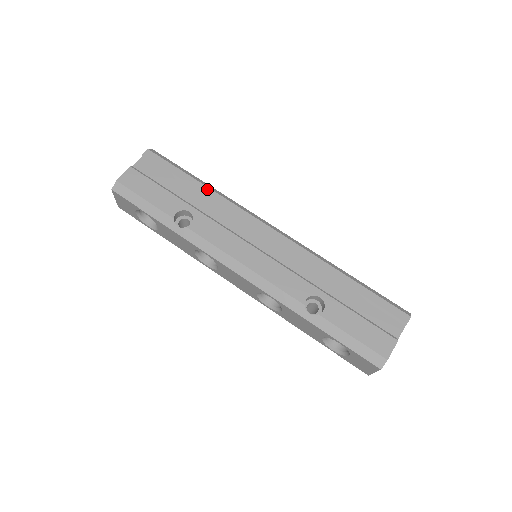
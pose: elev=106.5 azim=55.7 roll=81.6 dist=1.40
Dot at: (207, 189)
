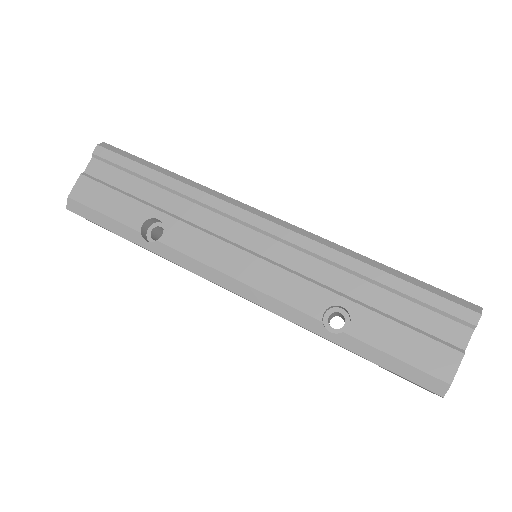
Dot at: (175, 182)
